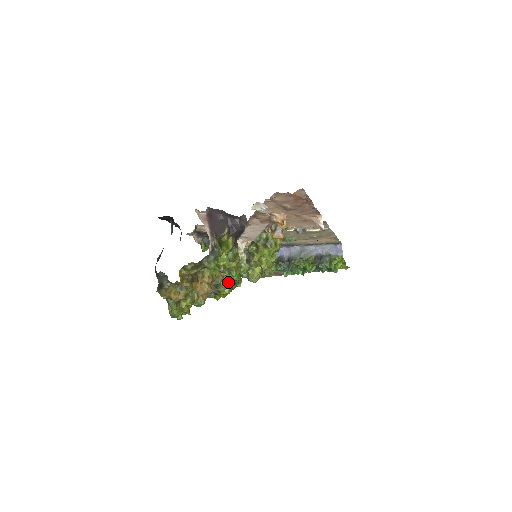
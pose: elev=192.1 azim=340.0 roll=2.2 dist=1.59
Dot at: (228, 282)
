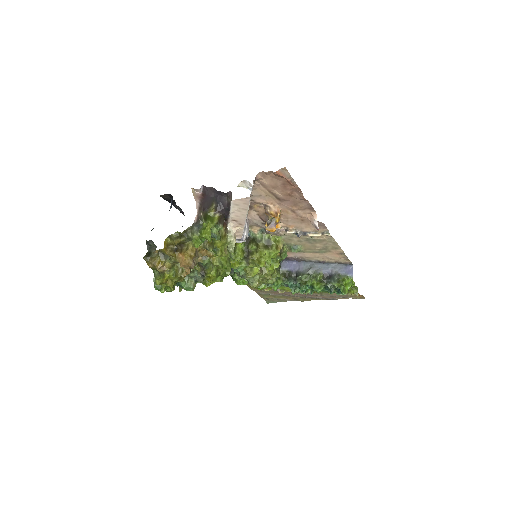
Dot at: (214, 263)
